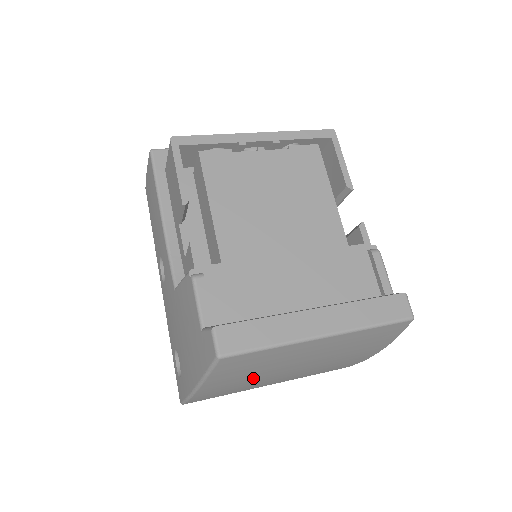
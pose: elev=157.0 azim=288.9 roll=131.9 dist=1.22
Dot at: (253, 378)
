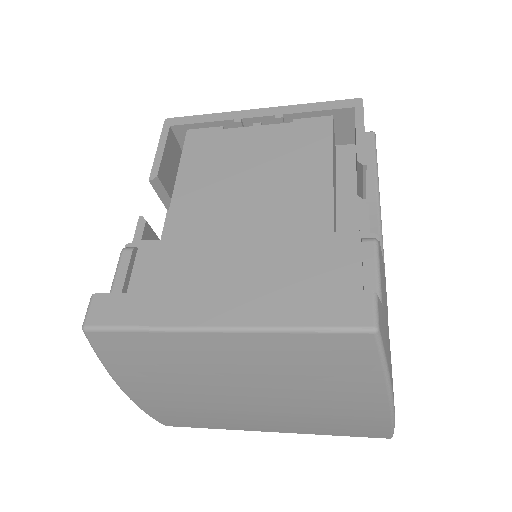
Dot at: (189, 392)
